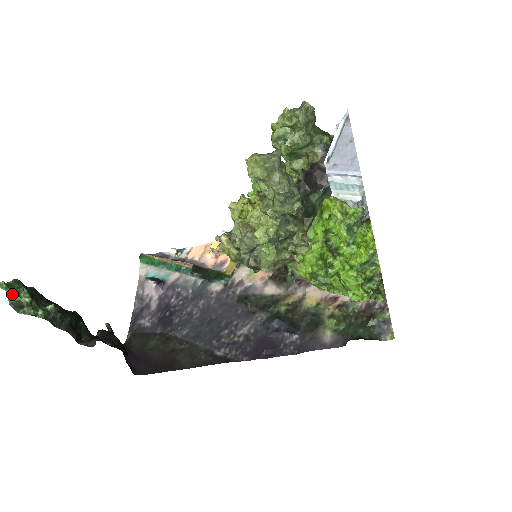
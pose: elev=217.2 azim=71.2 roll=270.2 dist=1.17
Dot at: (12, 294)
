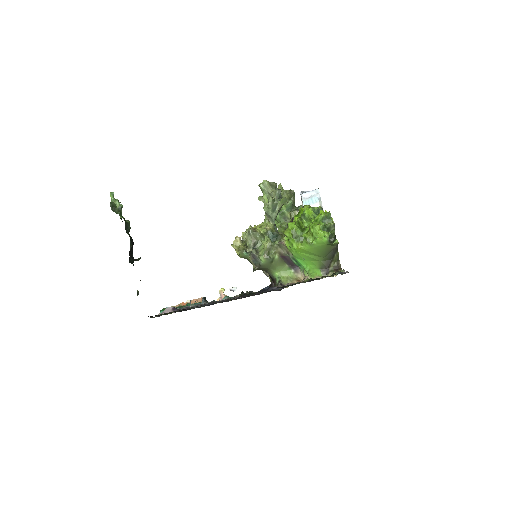
Dot at: (114, 200)
